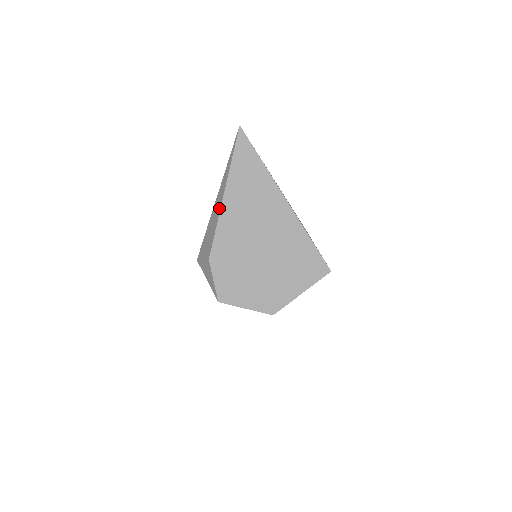
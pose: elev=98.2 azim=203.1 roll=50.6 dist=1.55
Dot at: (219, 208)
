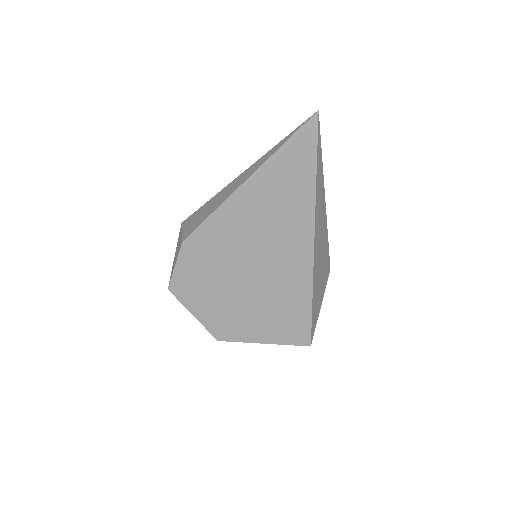
Dot at: (229, 194)
